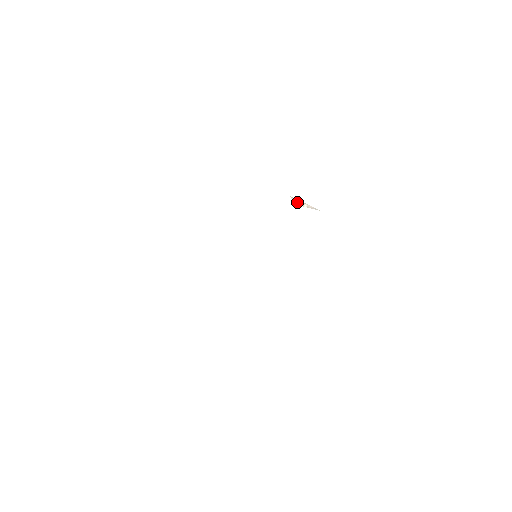
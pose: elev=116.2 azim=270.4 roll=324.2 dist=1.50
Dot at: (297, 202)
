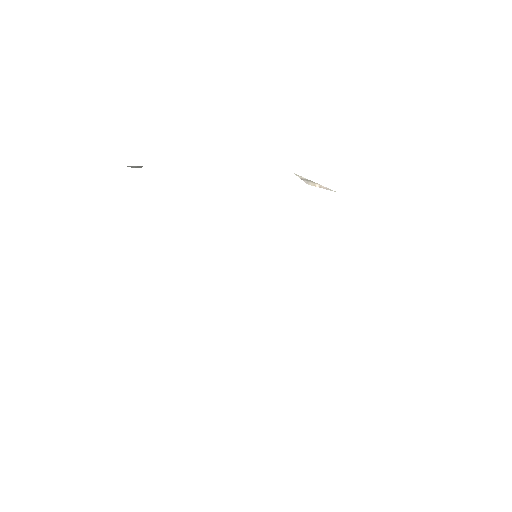
Dot at: (306, 181)
